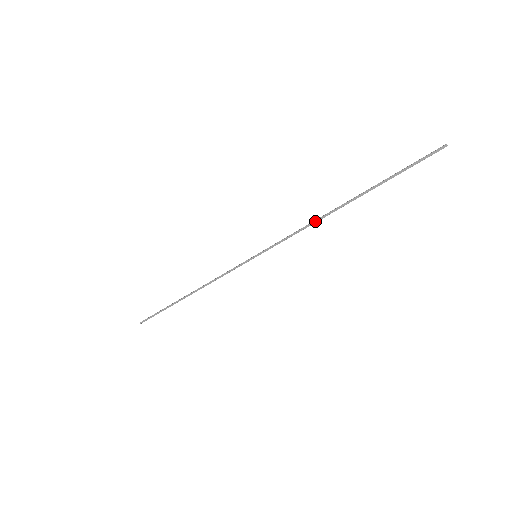
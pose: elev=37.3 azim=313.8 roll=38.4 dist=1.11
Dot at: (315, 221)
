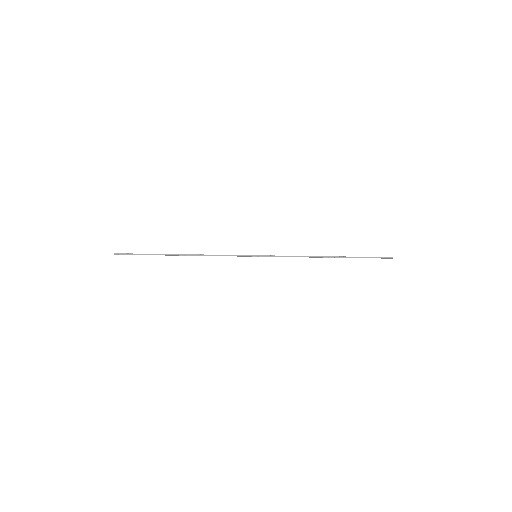
Dot at: (308, 256)
